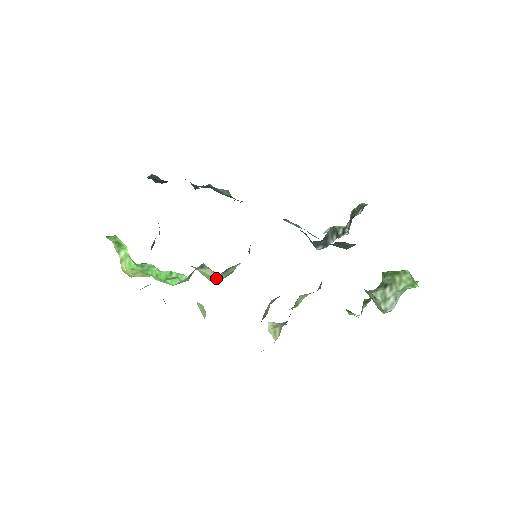
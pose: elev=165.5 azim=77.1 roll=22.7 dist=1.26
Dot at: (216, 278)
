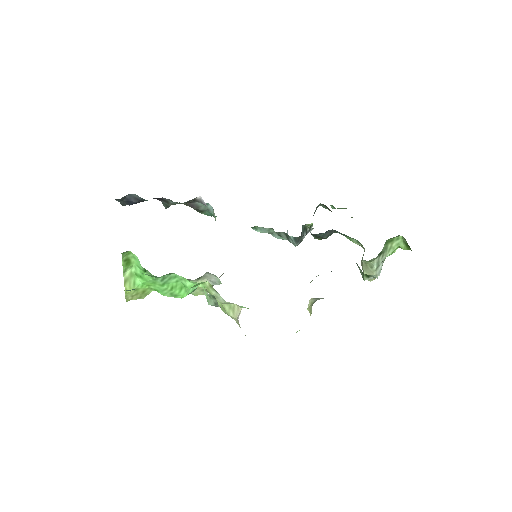
Dot at: occluded
